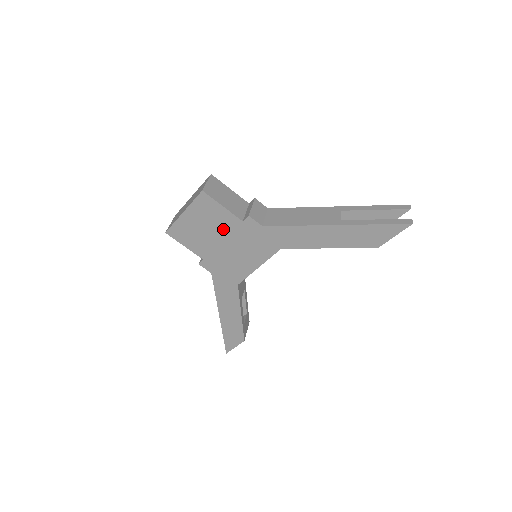
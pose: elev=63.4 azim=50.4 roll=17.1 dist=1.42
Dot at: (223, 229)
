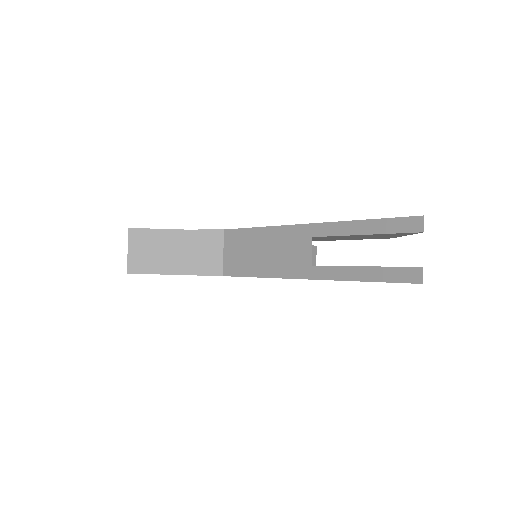
Dot at: occluded
